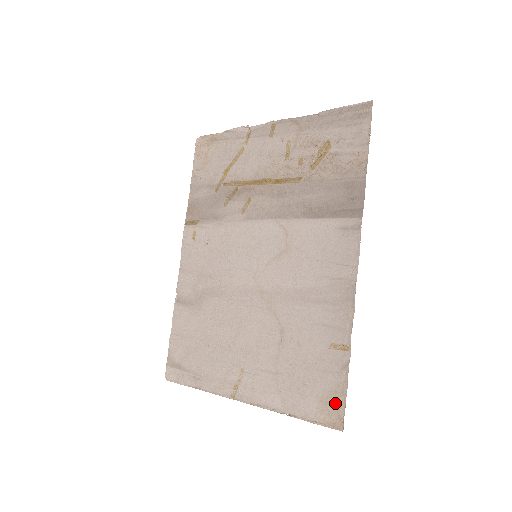
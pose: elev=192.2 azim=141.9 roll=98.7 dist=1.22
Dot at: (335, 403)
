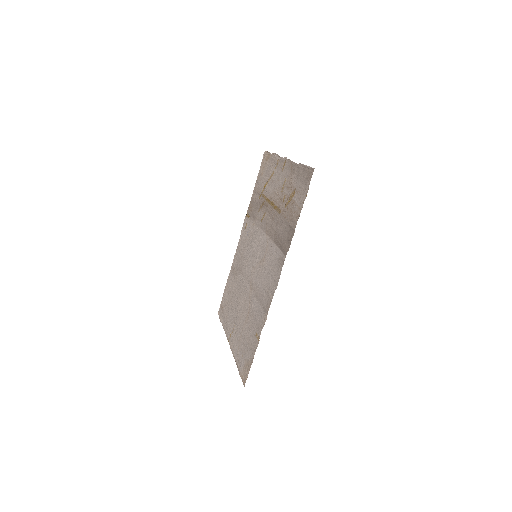
Dot at: (247, 369)
